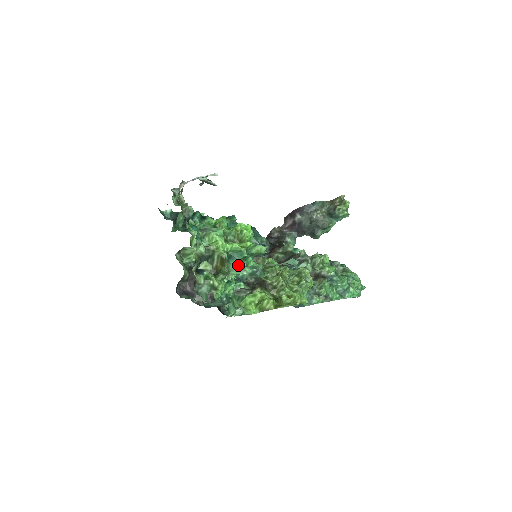
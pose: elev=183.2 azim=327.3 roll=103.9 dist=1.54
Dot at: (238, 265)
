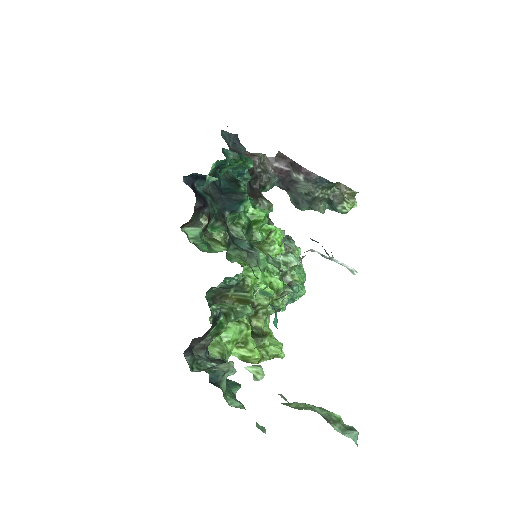
Dot at: occluded
